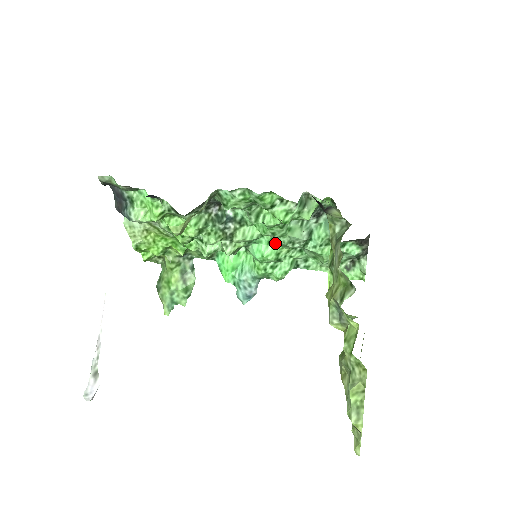
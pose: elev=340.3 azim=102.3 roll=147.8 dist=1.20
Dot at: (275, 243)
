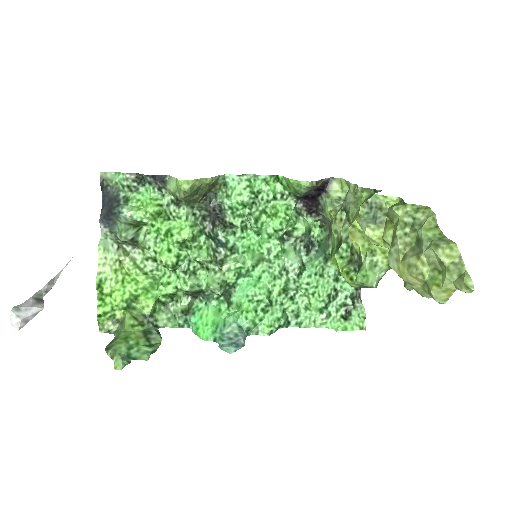
Dot at: (267, 277)
